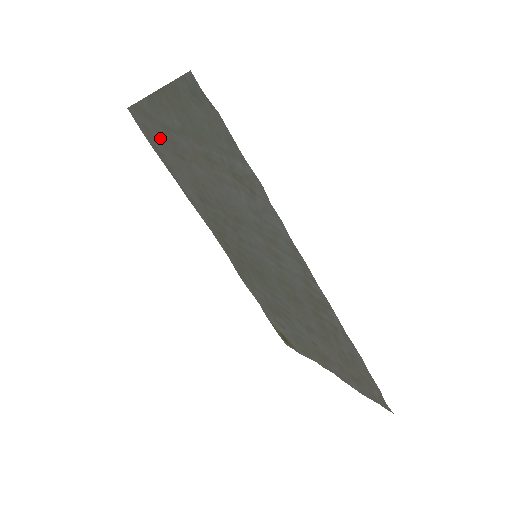
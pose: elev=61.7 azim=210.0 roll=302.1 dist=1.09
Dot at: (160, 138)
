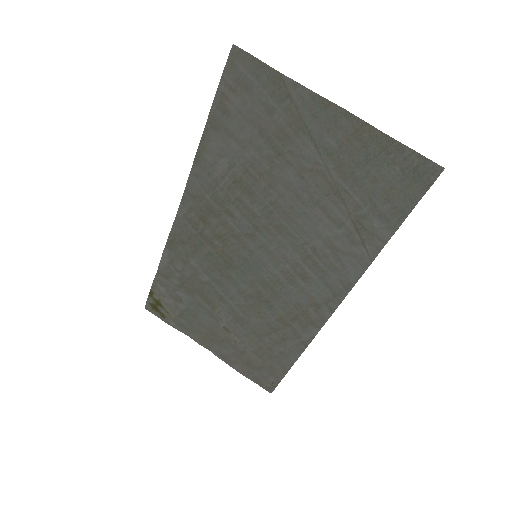
Dot at: (258, 110)
